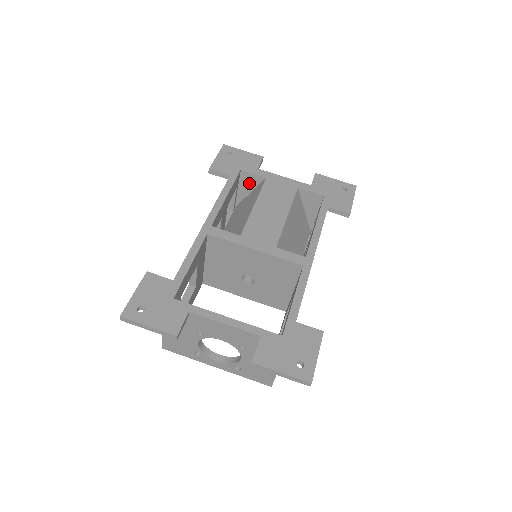
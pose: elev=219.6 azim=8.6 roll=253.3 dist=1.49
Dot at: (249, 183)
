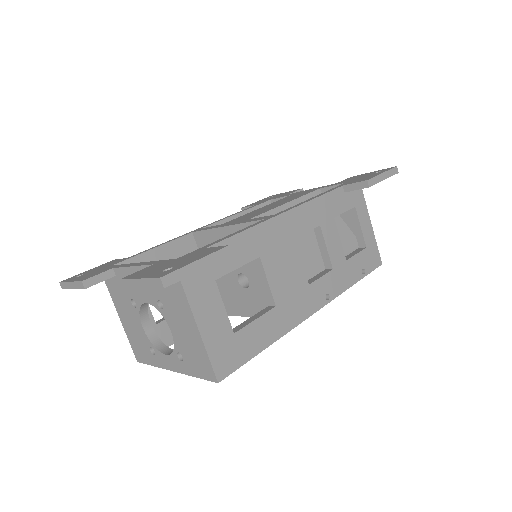
Dot at: occluded
